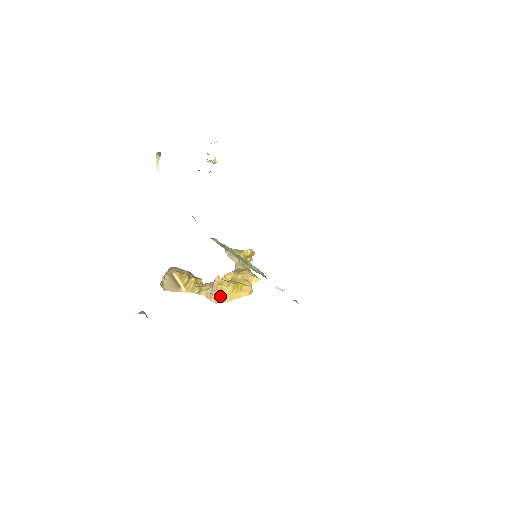
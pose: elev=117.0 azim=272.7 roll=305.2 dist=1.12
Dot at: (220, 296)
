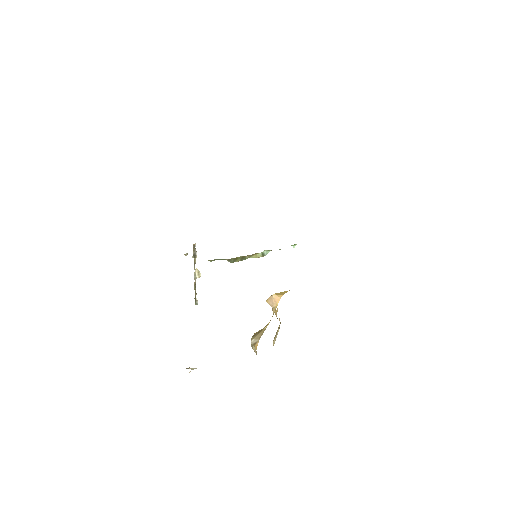
Dot at: (277, 296)
